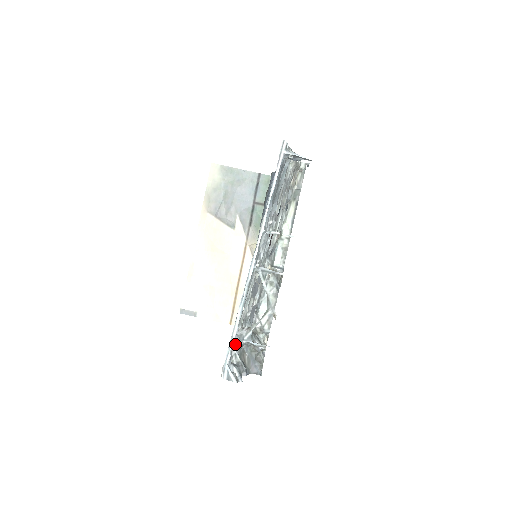
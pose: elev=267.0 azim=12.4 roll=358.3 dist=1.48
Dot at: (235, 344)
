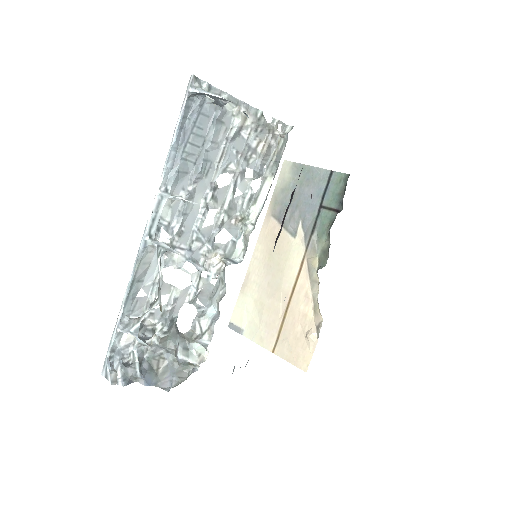
Dot at: (135, 339)
